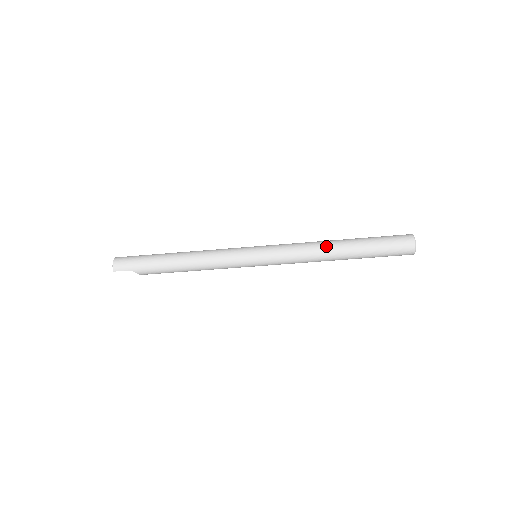
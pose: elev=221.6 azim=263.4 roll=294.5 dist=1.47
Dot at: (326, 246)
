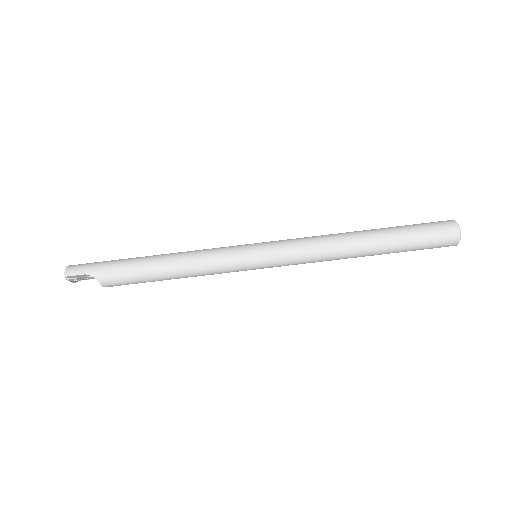
Dot at: (345, 233)
